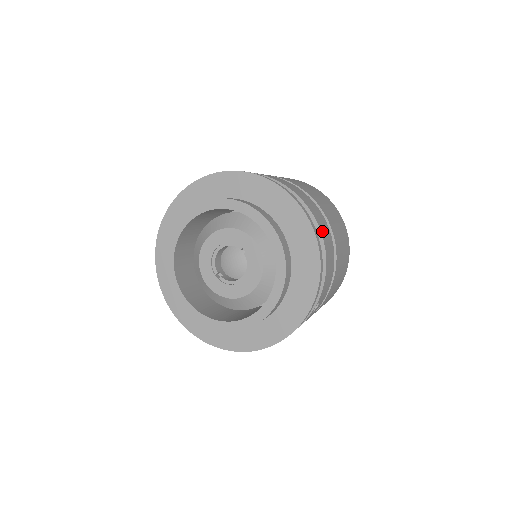
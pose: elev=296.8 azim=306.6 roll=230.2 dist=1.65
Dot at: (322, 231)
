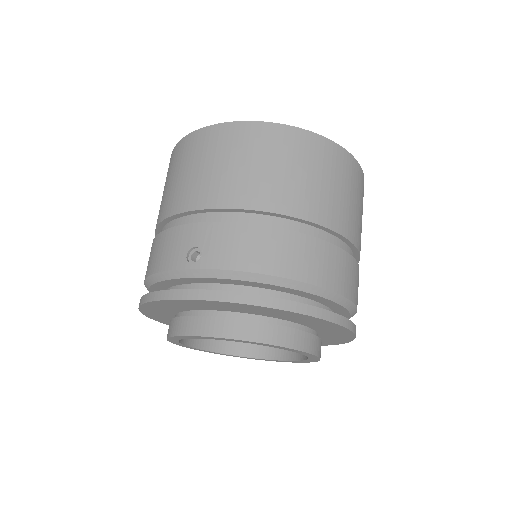
Dot at: (334, 285)
